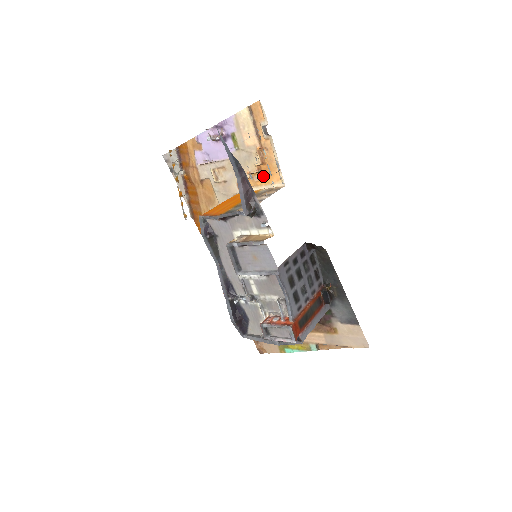
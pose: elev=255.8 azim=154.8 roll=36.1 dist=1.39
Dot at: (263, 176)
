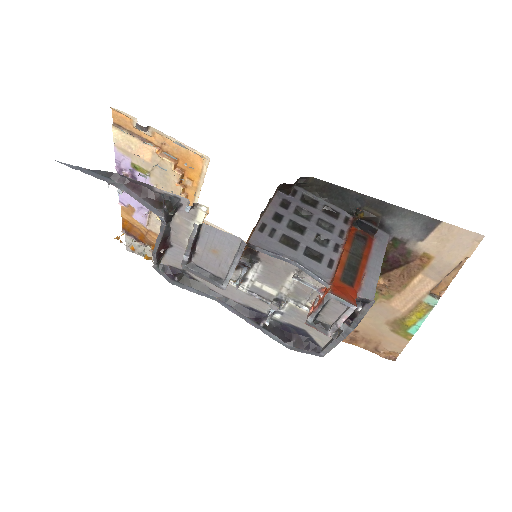
Dot at: (190, 173)
